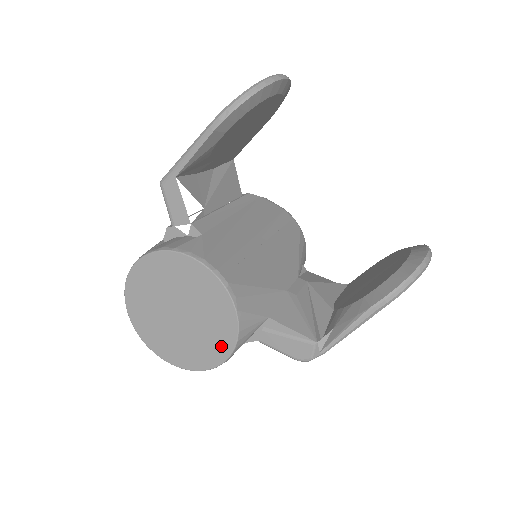
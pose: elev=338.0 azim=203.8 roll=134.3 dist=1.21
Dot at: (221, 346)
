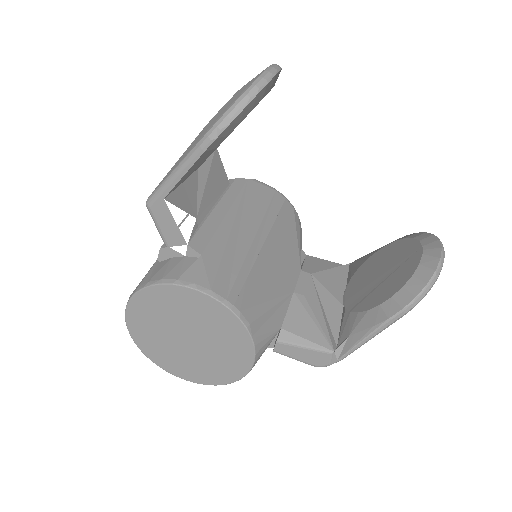
Dot at: (237, 366)
